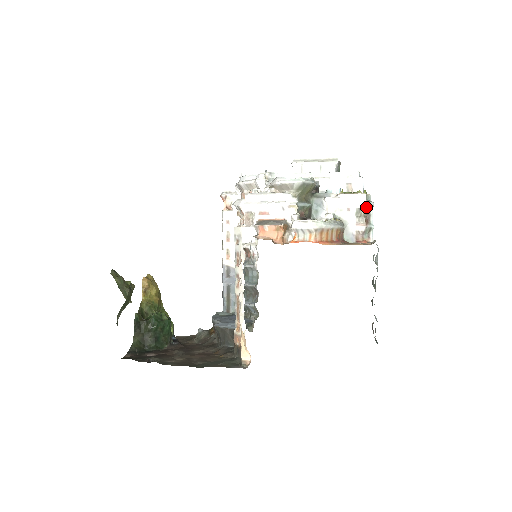
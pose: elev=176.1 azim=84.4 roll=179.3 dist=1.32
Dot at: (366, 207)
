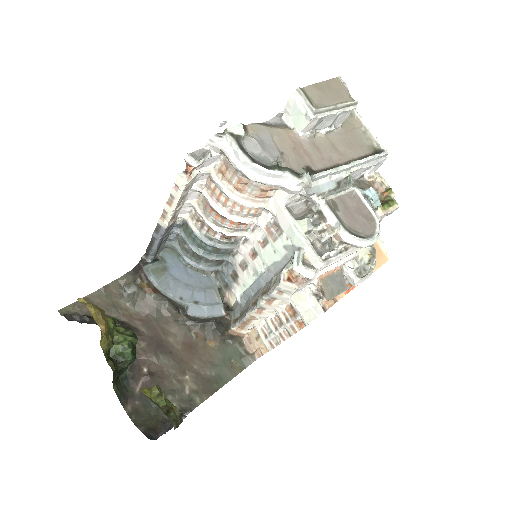
Dot at: occluded
